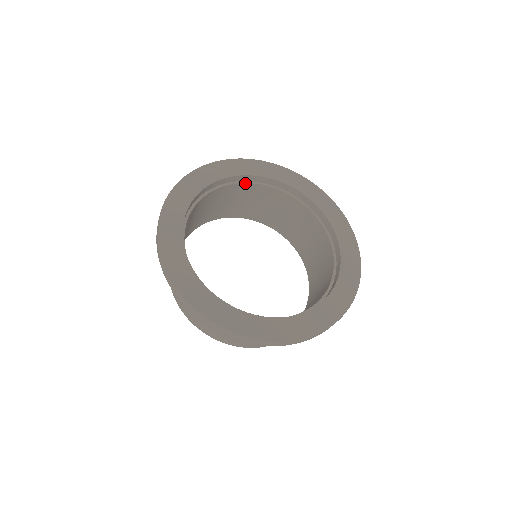
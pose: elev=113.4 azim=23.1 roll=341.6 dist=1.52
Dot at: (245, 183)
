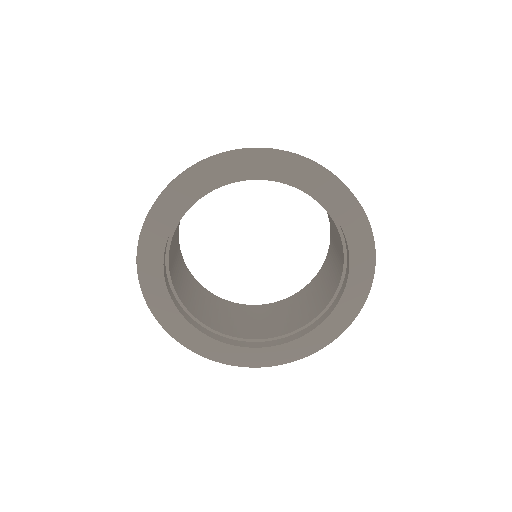
Dot at: (175, 229)
